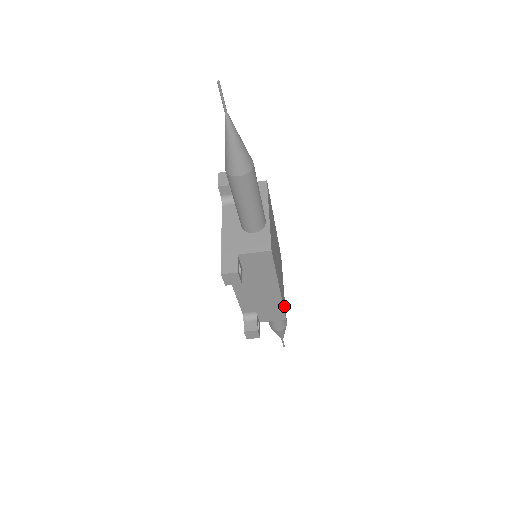
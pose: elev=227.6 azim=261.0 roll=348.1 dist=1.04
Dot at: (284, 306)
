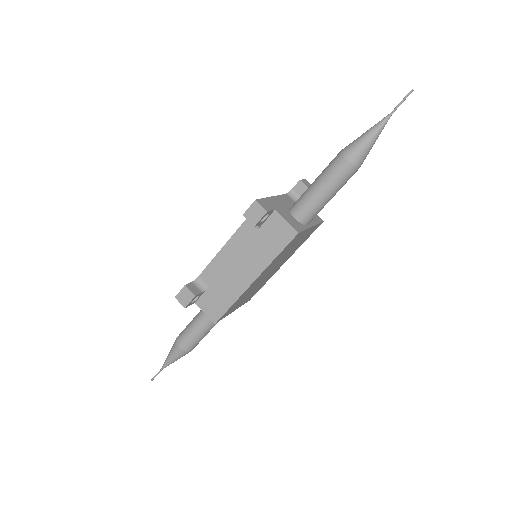
Dot at: (227, 312)
